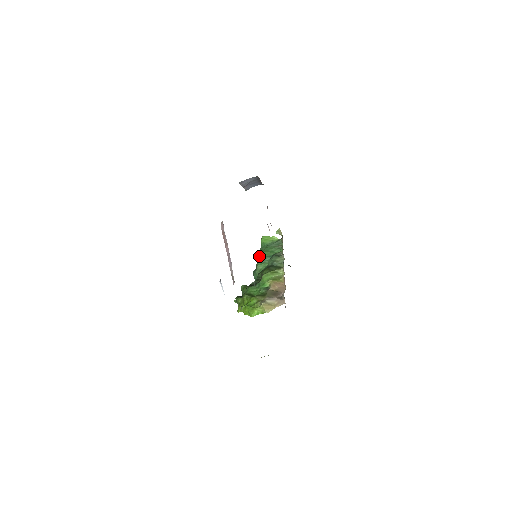
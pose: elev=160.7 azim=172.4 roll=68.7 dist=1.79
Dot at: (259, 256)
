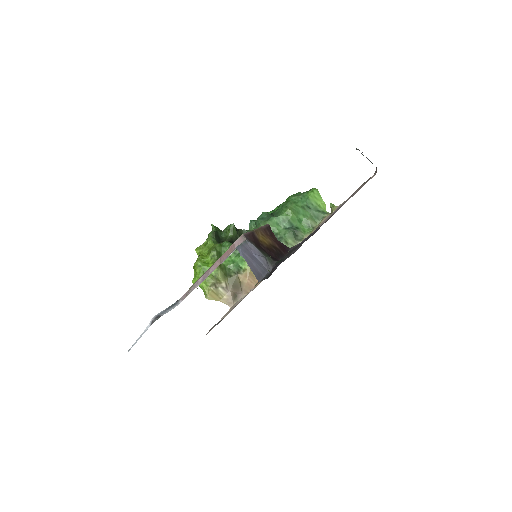
Dot at: (285, 209)
